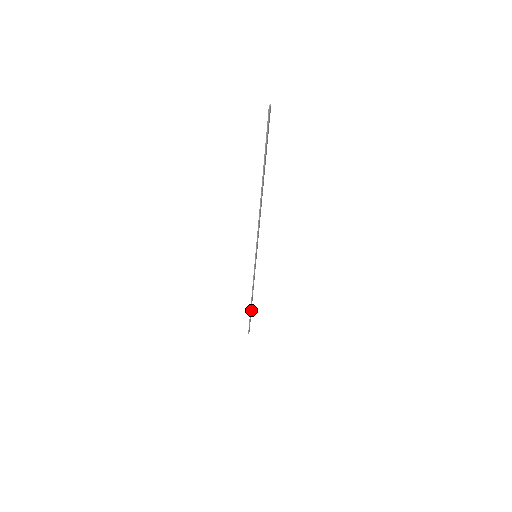
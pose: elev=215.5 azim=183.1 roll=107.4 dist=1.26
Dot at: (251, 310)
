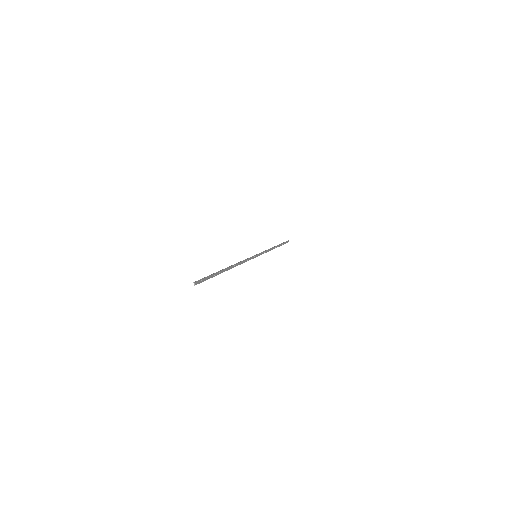
Dot at: (279, 245)
